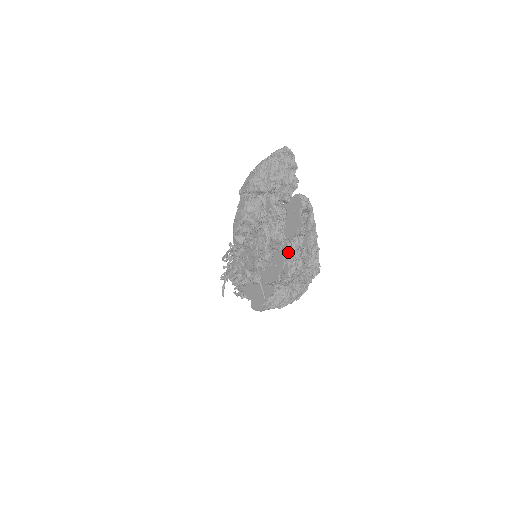
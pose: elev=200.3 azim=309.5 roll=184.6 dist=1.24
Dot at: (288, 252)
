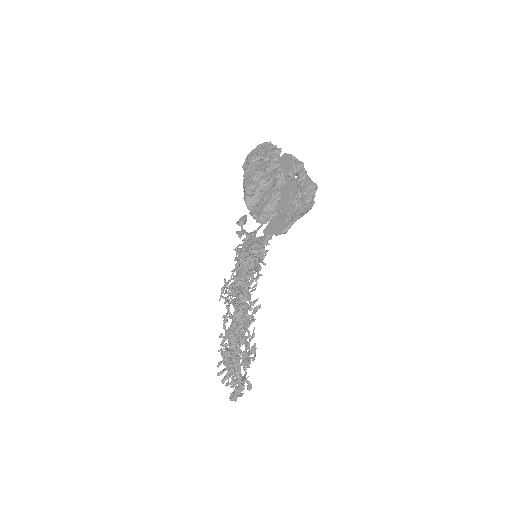
Dot at: (291, 182)
